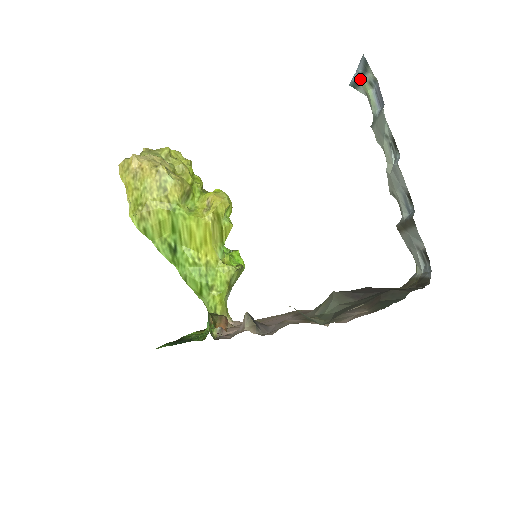
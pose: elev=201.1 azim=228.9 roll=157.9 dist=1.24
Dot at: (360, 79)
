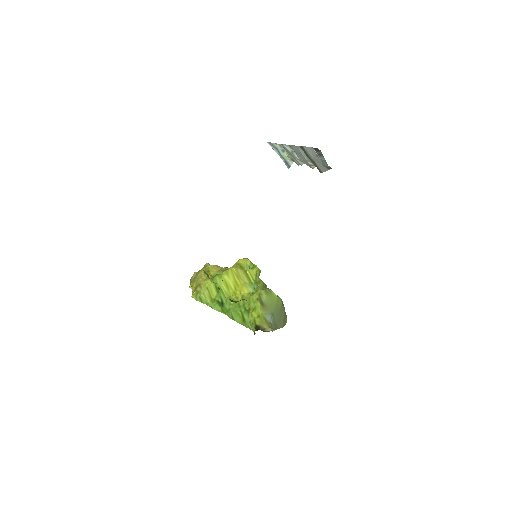
Dot at: (283, 157)
